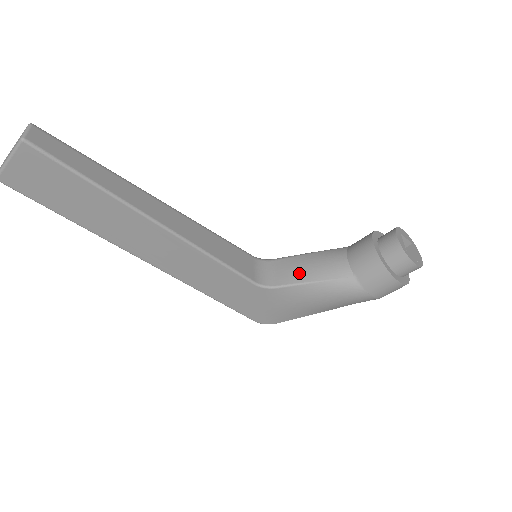
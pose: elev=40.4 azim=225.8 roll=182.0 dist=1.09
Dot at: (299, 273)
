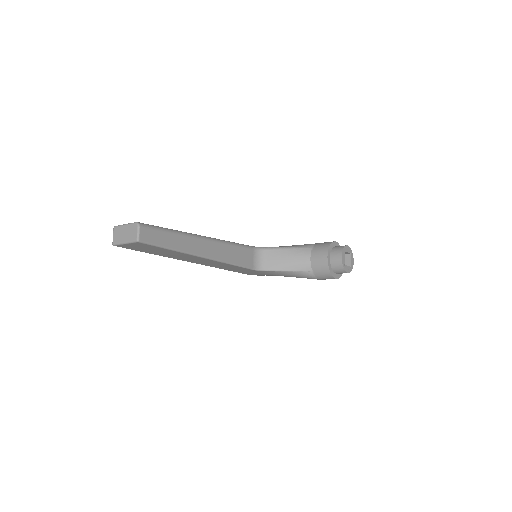
Dot at: (280, 264)
